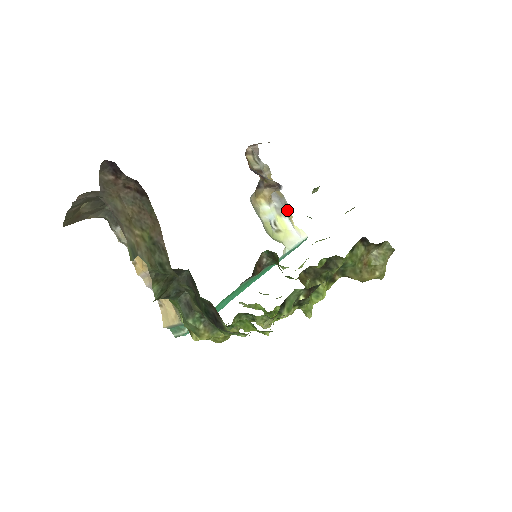
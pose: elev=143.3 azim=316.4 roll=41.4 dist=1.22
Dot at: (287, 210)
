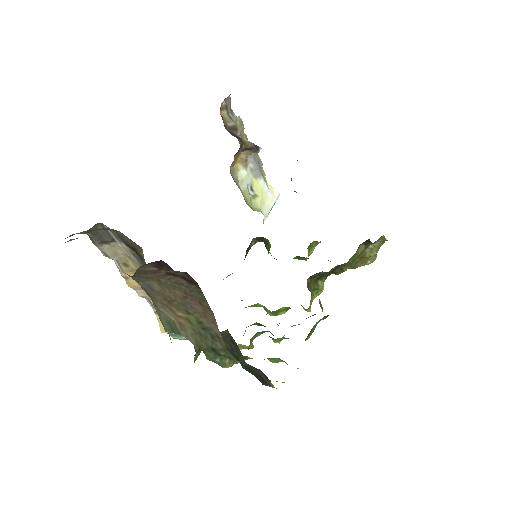
Dot at: (261, 168)
